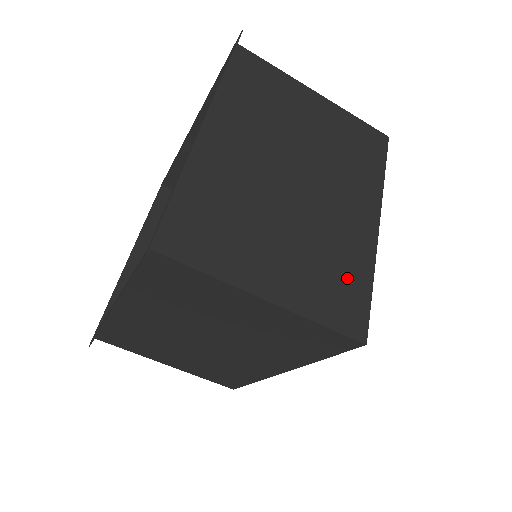
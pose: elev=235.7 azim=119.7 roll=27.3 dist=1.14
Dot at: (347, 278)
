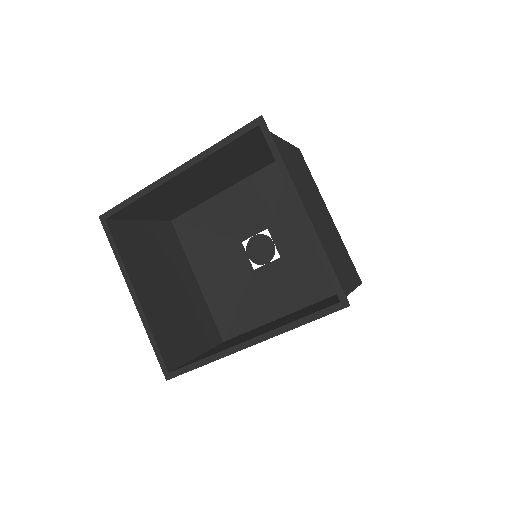
Dot at: (346, 255)
